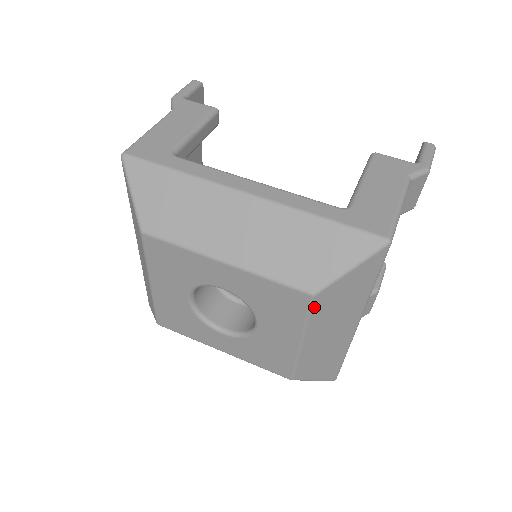
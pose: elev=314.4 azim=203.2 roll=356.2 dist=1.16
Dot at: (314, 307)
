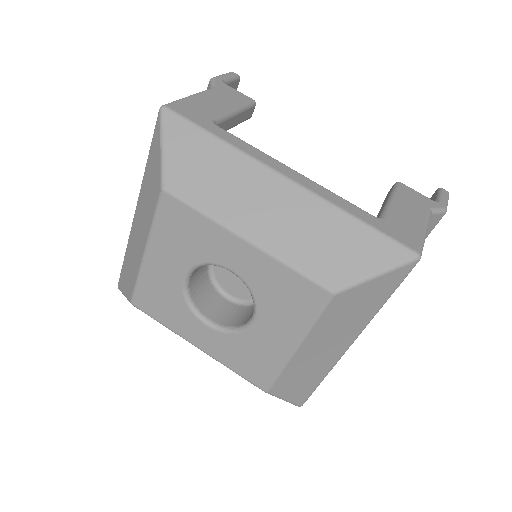
Dot at: (328, 308)
